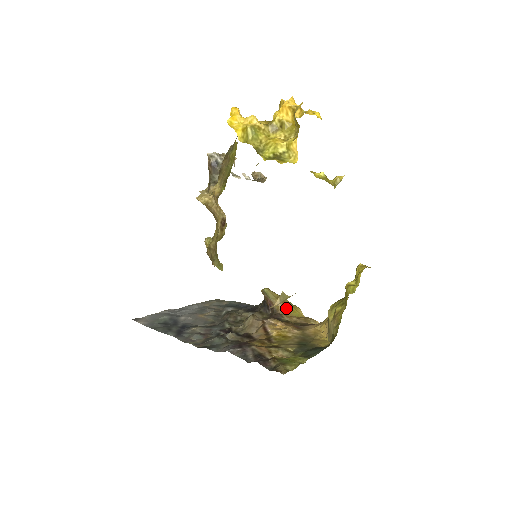
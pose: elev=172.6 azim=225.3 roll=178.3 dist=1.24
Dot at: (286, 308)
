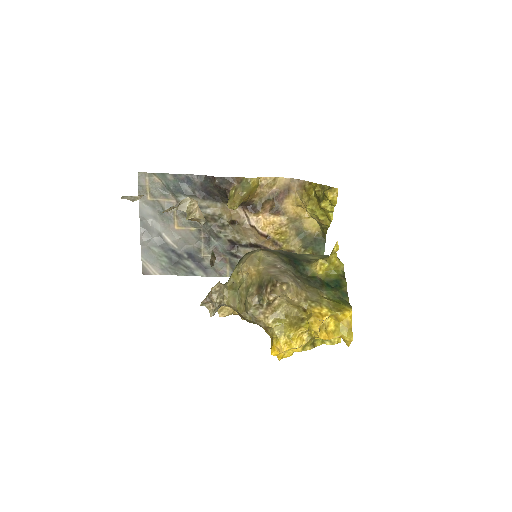
Dot at: (251, 195)
